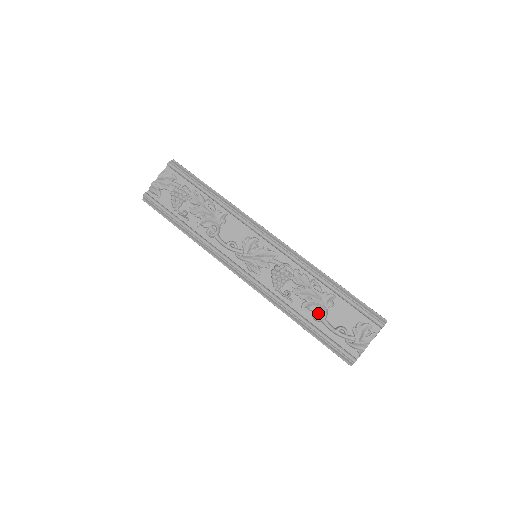
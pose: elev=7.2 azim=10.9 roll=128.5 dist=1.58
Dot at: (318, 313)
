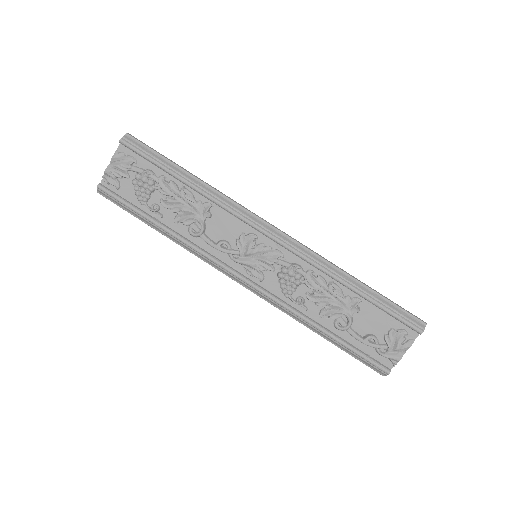
Dot at: (341, 321)
